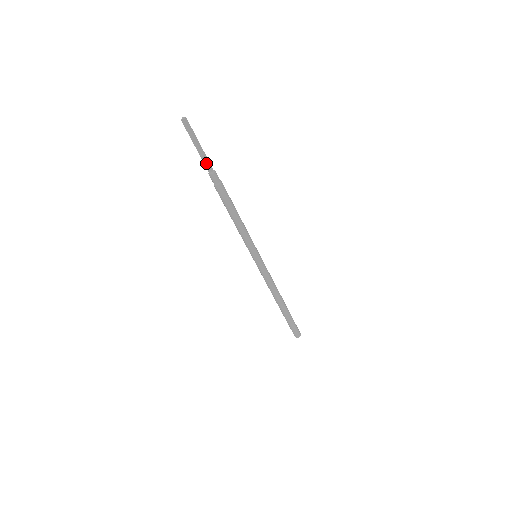
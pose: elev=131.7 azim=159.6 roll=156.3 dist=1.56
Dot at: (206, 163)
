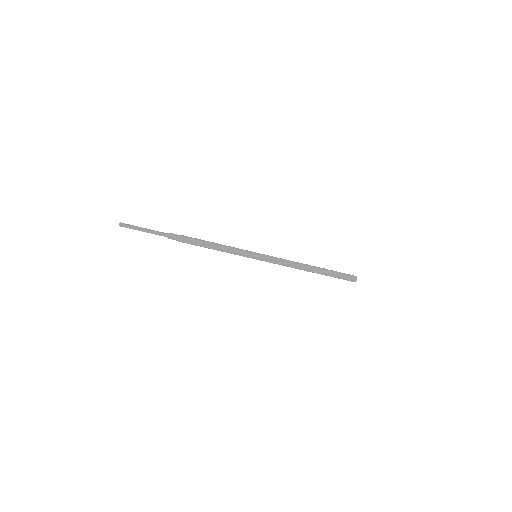
Dot at: (159, 233)
